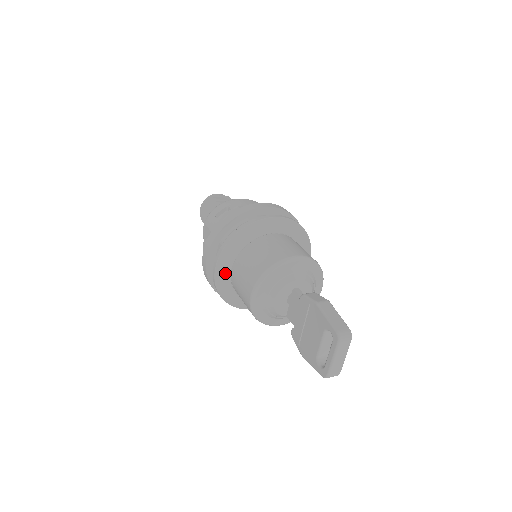
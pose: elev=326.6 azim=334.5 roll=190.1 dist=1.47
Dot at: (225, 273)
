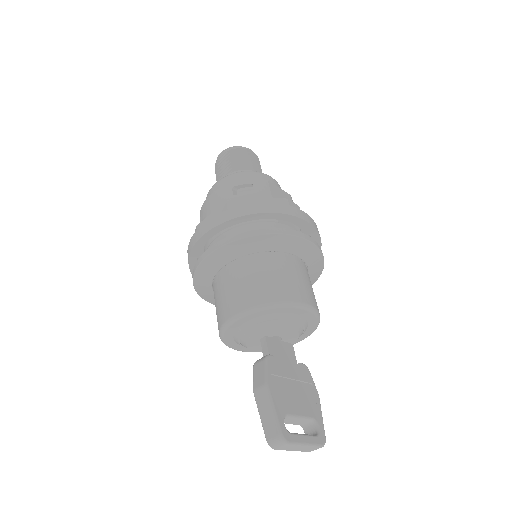
Dot at: occluded
